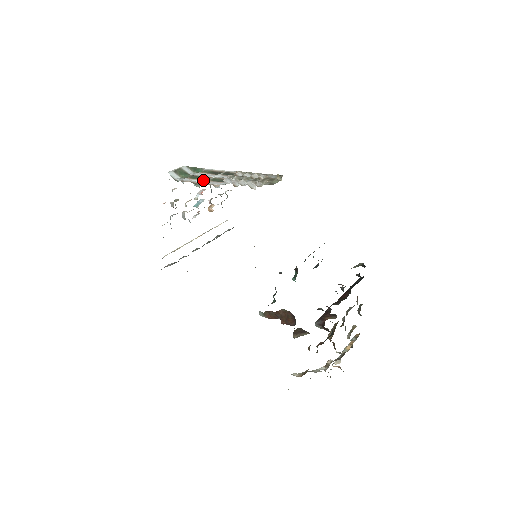
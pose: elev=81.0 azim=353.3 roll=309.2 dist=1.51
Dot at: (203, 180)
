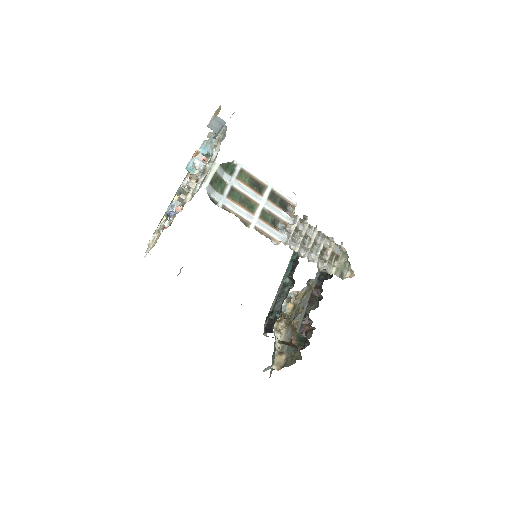
Dot at: (251, 214)
